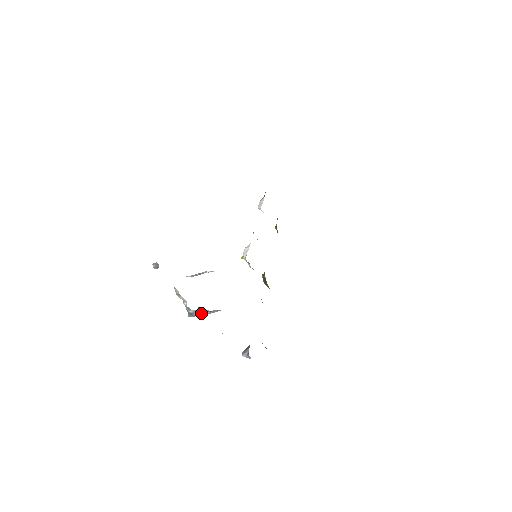
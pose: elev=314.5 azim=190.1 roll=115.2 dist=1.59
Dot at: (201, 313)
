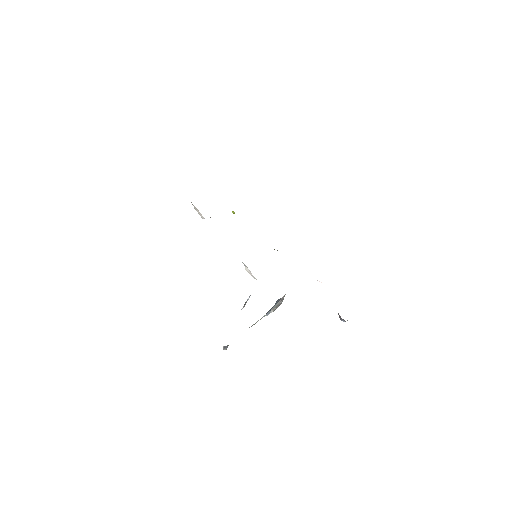
Dot at: occluded
